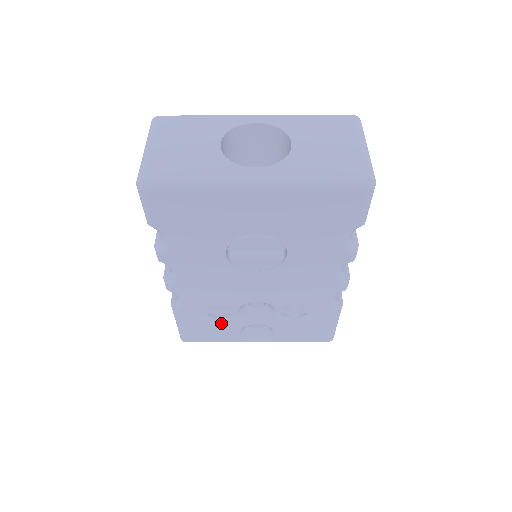
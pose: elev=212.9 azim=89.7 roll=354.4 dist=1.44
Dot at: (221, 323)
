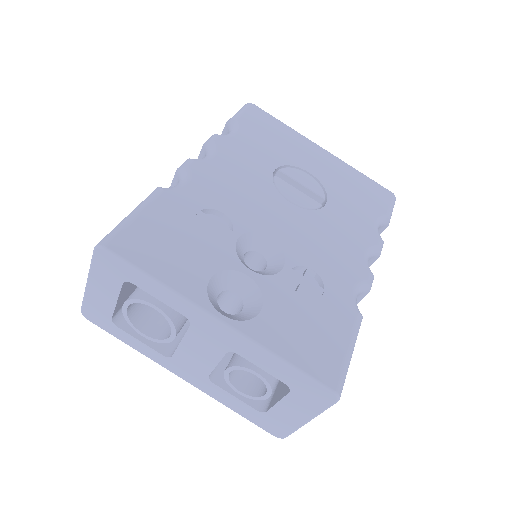
Dot at: (199, 243)
